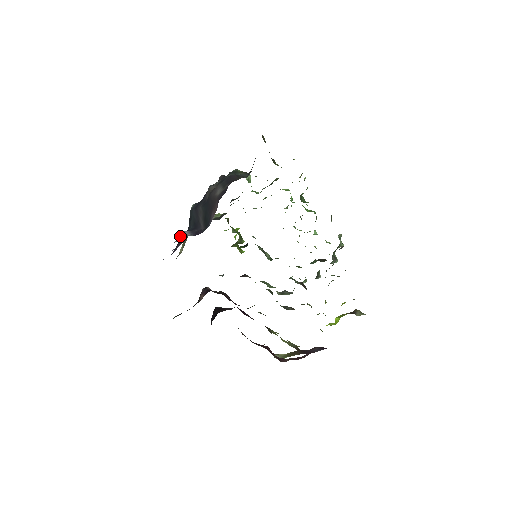
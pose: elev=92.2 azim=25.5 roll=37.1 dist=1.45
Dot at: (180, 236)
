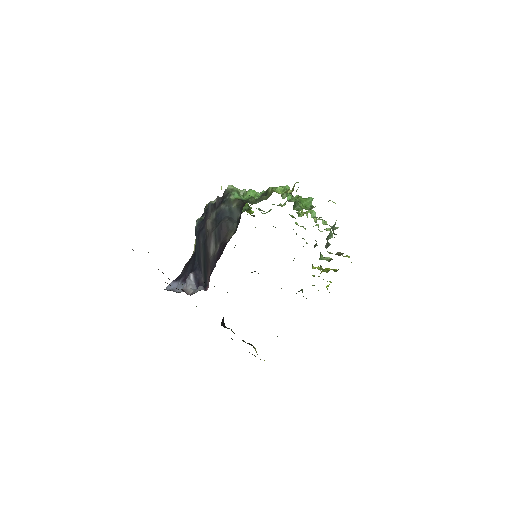
Dot at: (187, 283)
